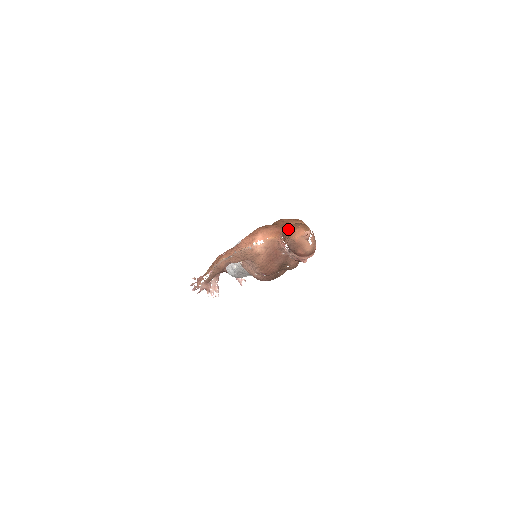
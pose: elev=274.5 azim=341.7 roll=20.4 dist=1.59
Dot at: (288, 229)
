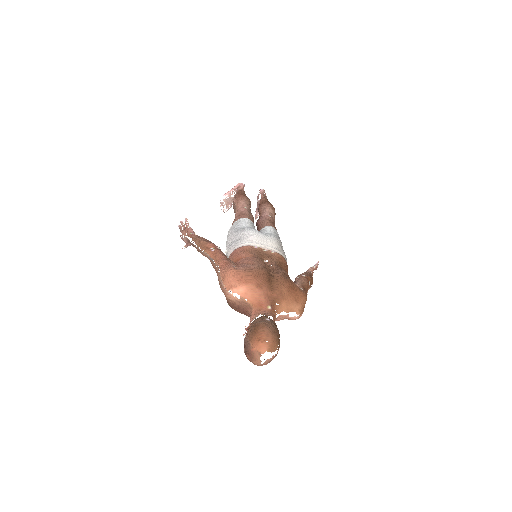
Dot at: (258, 331)
